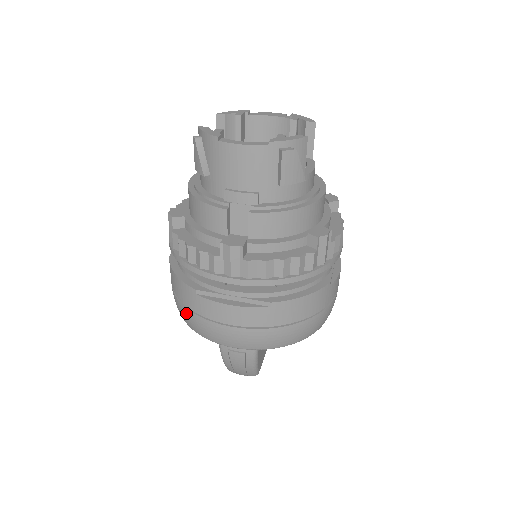
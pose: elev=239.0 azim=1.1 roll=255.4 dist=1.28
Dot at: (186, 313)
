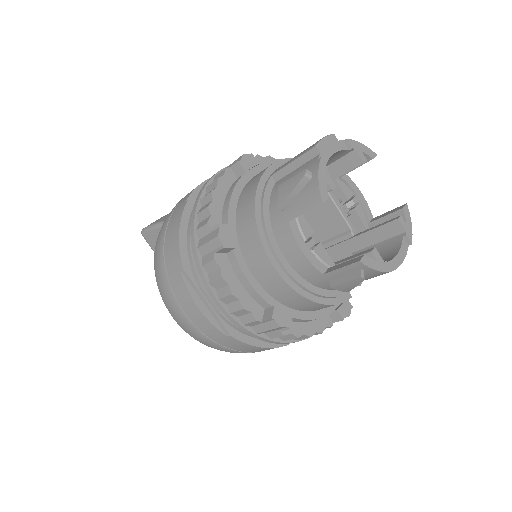
Dot at: occluded
